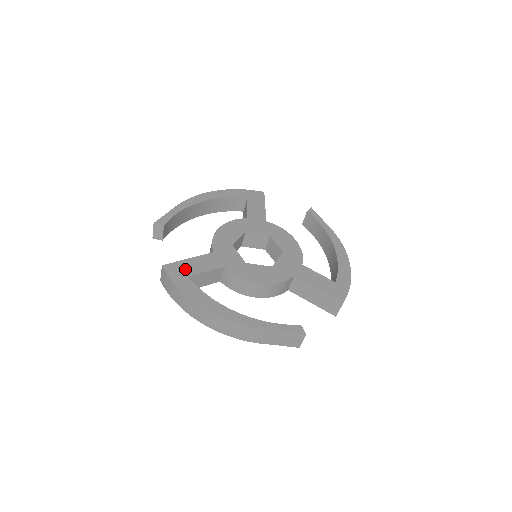
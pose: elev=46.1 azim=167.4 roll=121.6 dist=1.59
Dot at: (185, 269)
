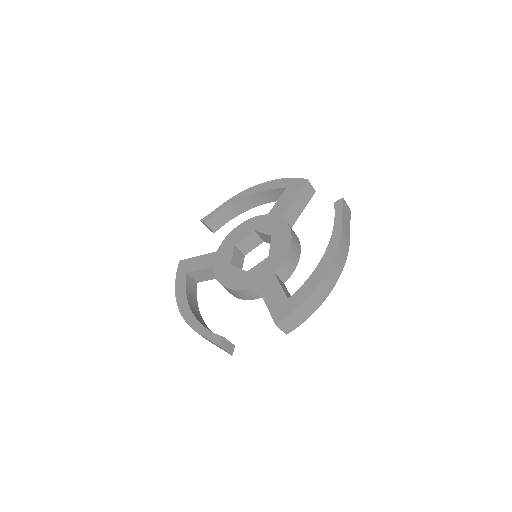
Dot at: (189, 266)
